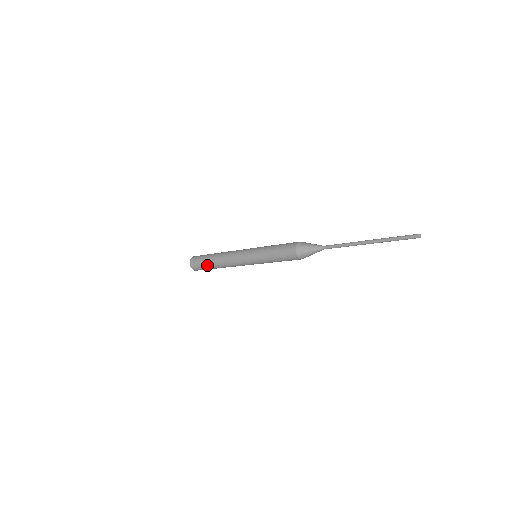
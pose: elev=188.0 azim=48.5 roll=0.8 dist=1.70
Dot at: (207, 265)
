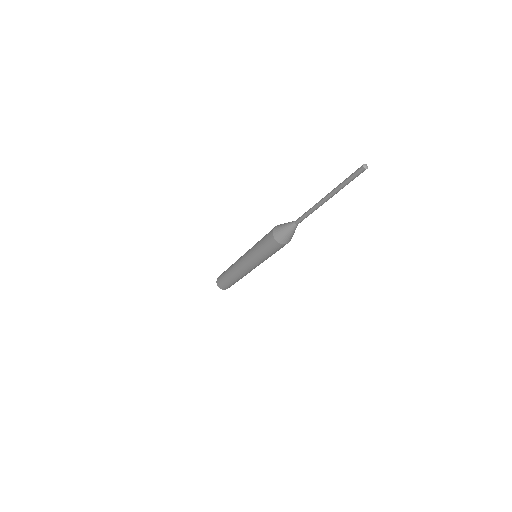
Dot at: (227, 281)
